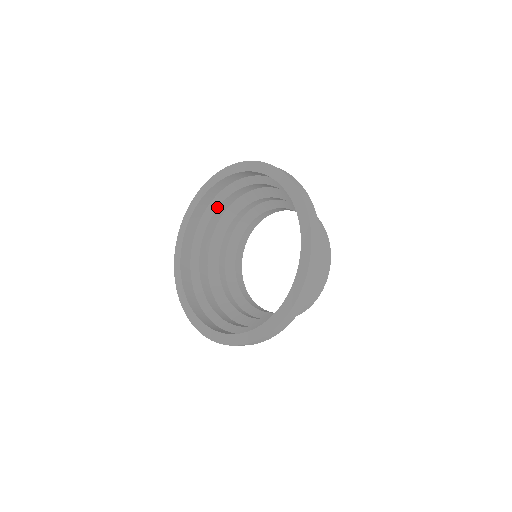
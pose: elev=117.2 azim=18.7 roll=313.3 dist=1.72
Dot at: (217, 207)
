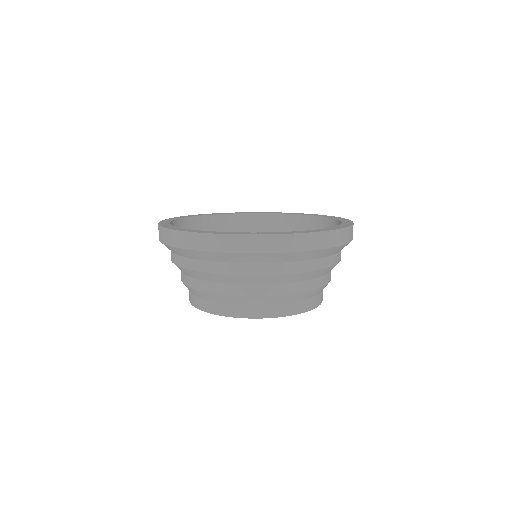
Dot at: occluded
